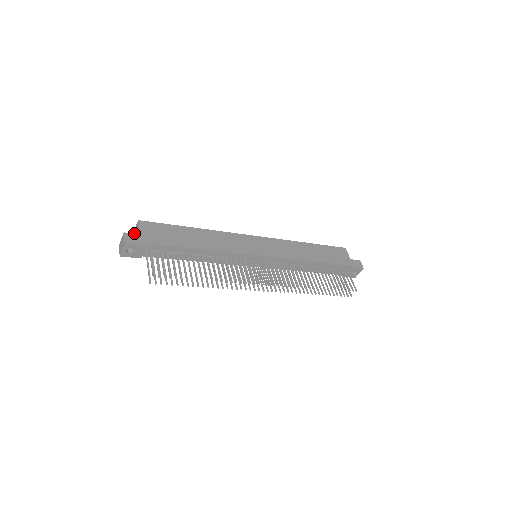
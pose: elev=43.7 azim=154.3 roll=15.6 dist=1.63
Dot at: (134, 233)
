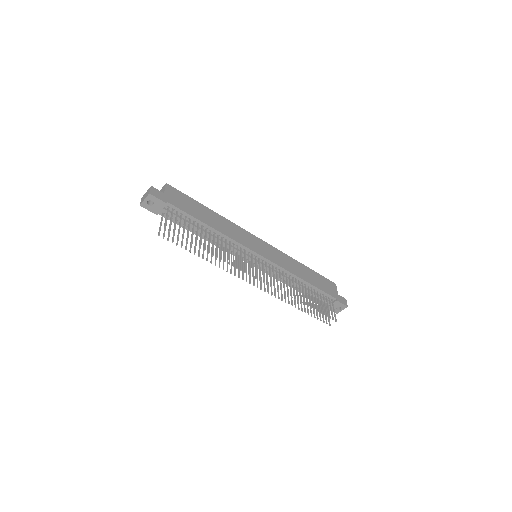
Dot at: occluded
